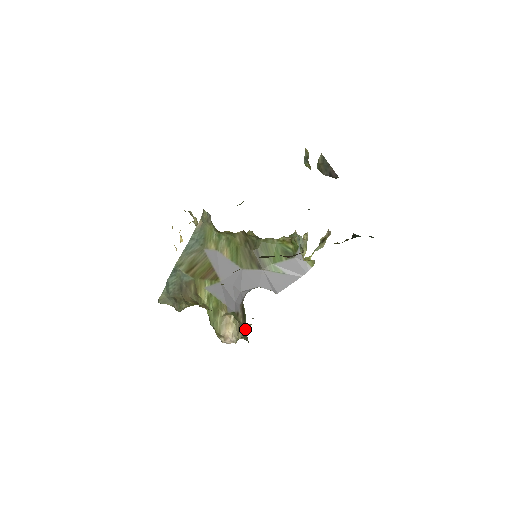
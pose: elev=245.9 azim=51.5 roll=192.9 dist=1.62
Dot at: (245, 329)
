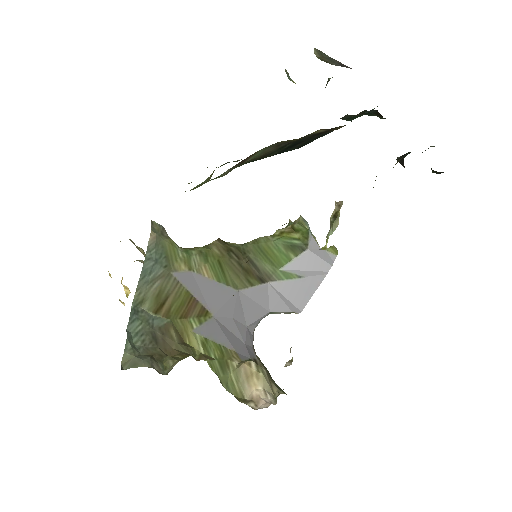
Dot at: occluded
